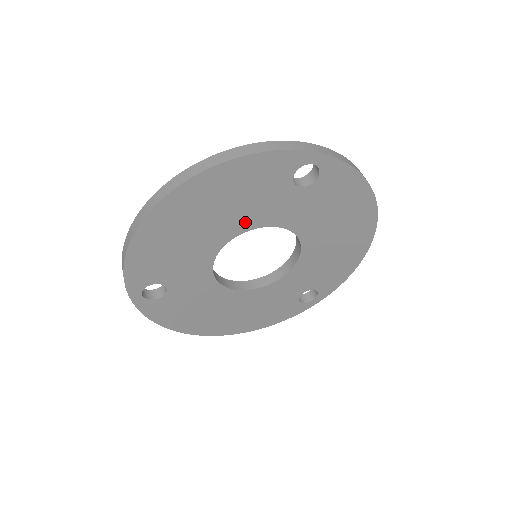
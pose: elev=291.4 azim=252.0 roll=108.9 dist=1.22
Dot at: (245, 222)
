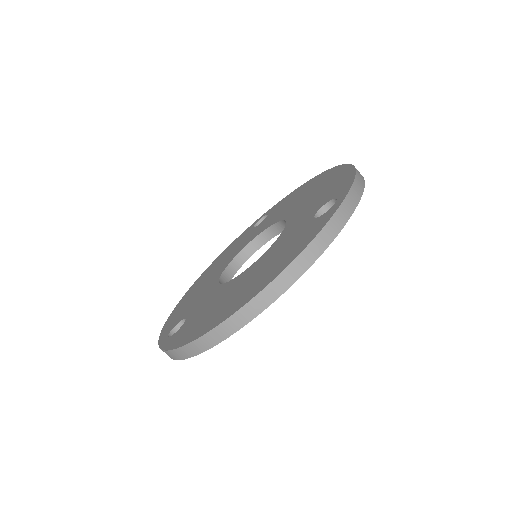
Dot at: occluded
